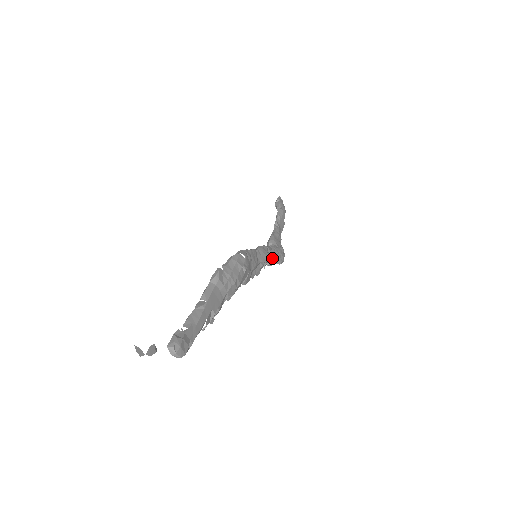
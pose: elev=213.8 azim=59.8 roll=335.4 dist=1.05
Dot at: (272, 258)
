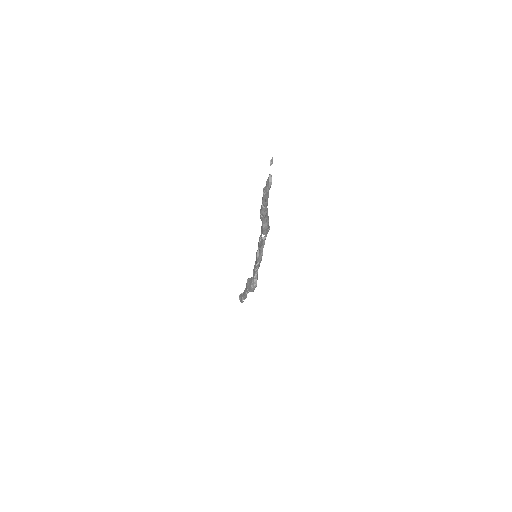
Dot at: occluded
